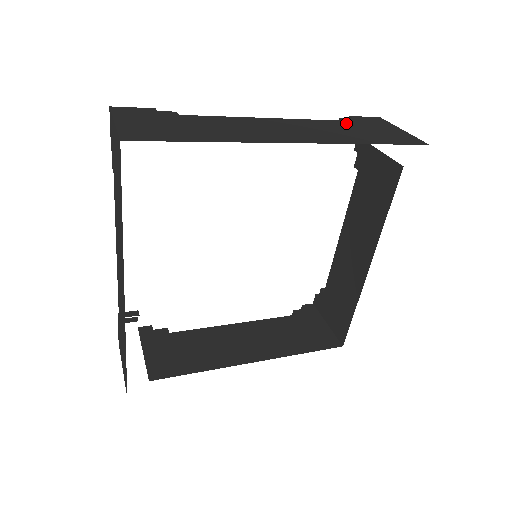
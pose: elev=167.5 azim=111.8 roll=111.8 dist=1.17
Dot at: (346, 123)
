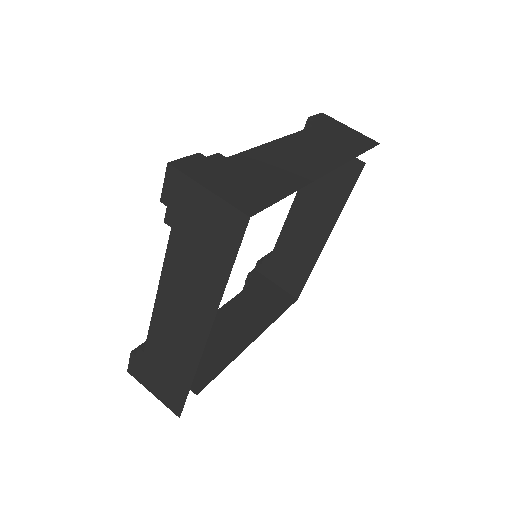
Dot at: (319, 129)
